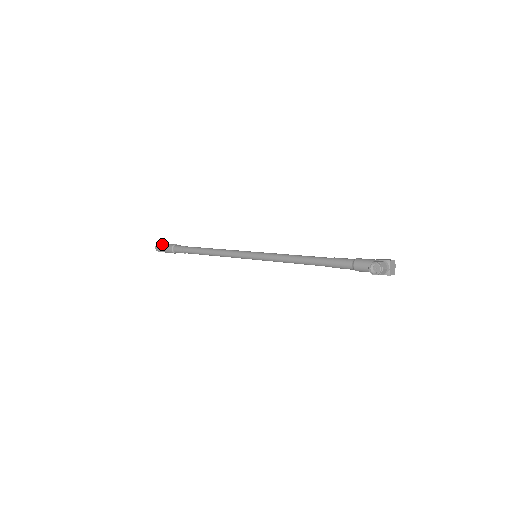
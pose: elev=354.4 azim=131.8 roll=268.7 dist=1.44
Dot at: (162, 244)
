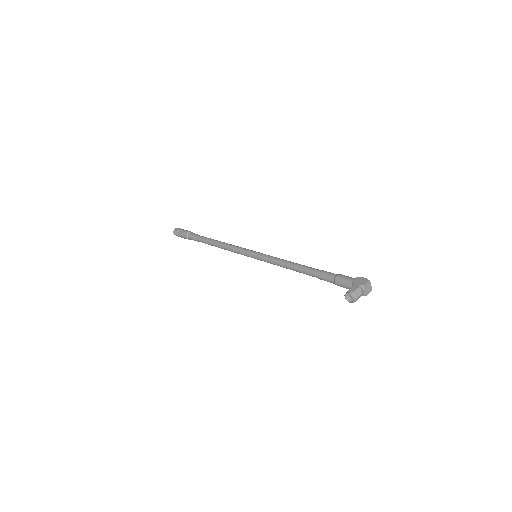
Dot at: (178, 231)
